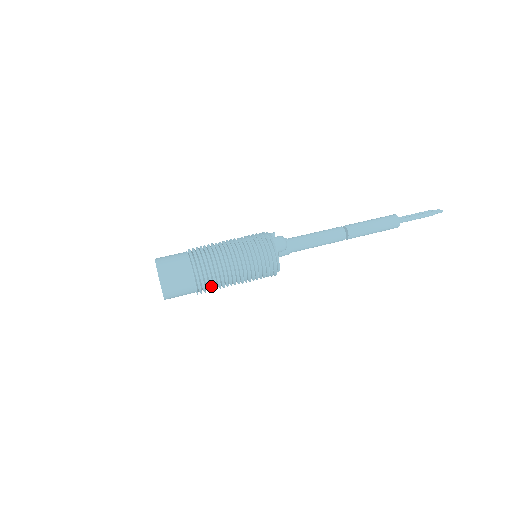
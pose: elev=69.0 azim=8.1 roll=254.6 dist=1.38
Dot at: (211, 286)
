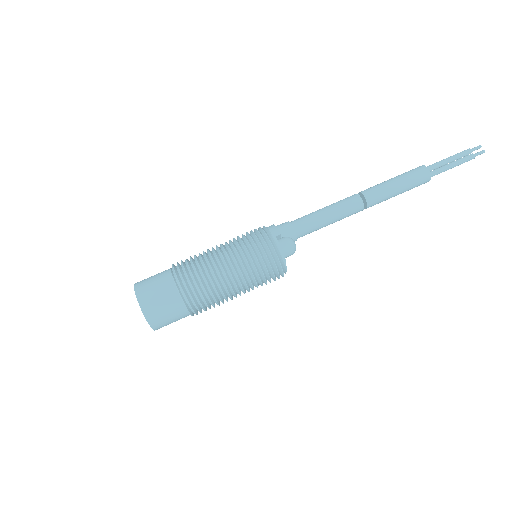
Dot at: occluded
